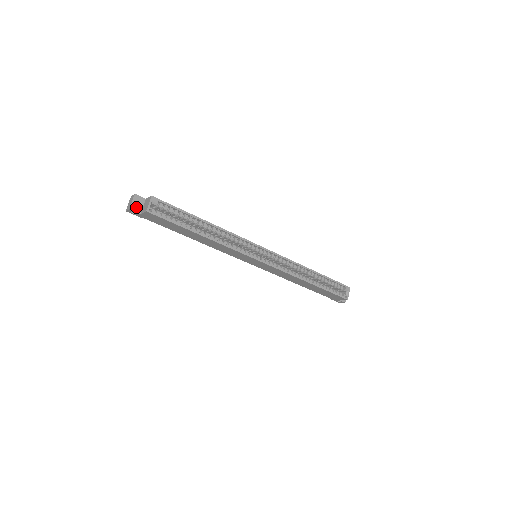
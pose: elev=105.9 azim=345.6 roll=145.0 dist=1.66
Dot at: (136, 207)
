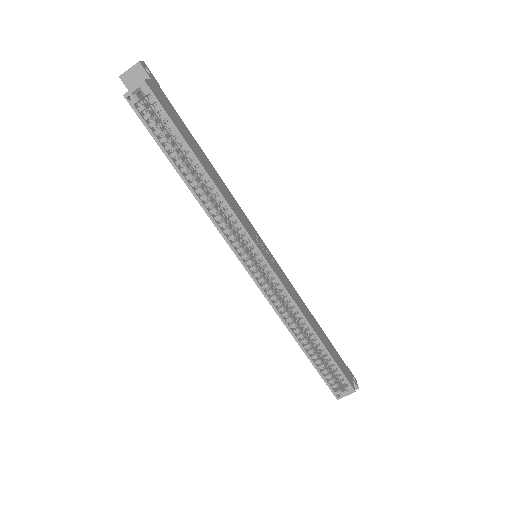
Dot at: (130, 80)
